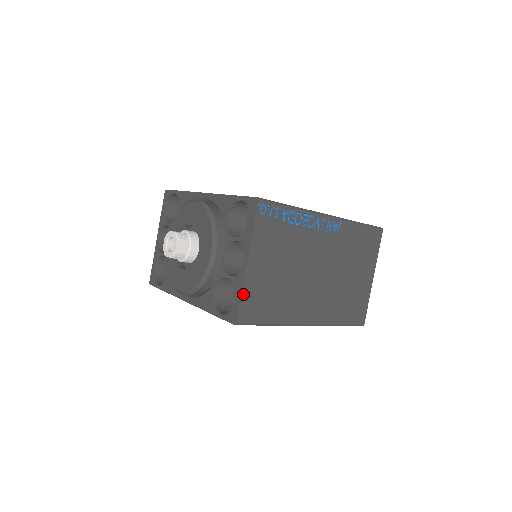
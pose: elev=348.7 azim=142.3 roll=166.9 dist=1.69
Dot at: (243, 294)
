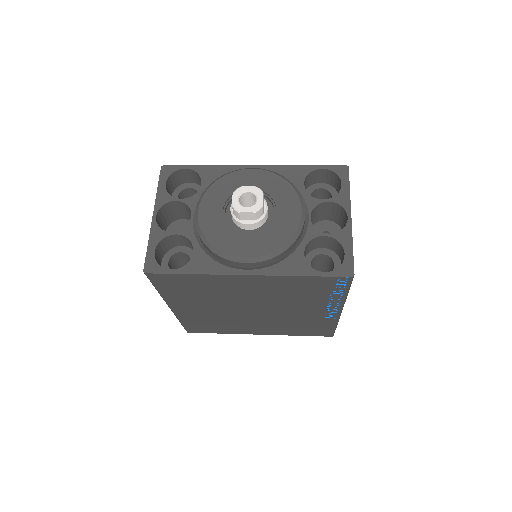
Dot at: (352, 247)
